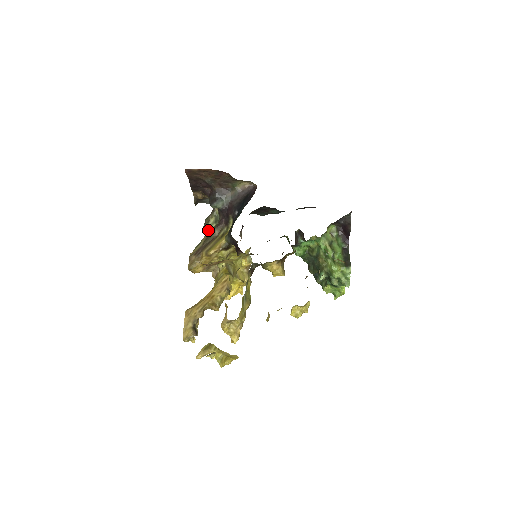
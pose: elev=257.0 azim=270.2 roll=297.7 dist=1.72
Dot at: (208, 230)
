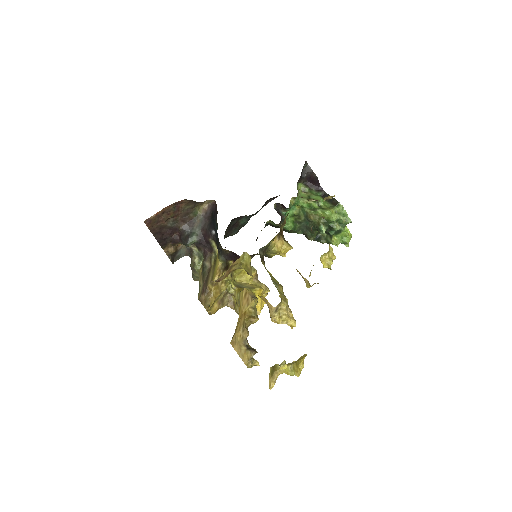
Dot at: (199, 271)
